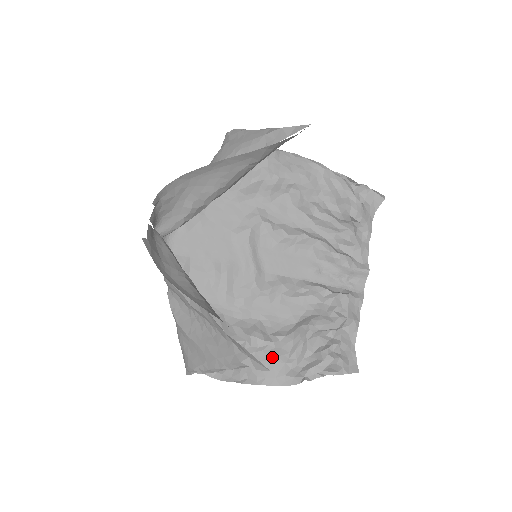
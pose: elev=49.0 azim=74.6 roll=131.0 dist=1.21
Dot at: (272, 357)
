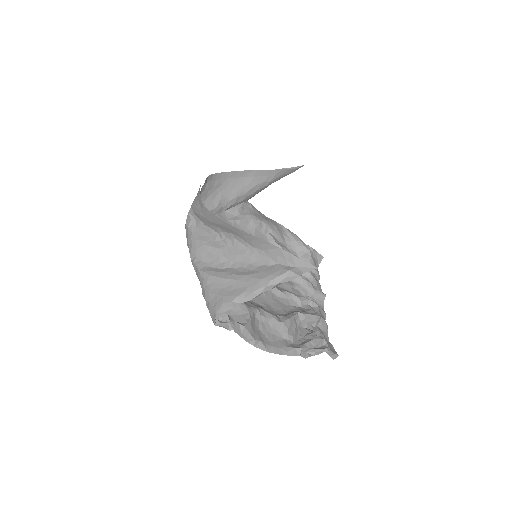
Dot at: (275, 331)
